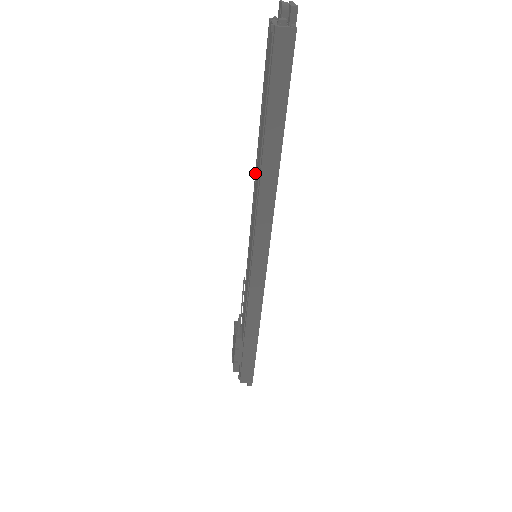
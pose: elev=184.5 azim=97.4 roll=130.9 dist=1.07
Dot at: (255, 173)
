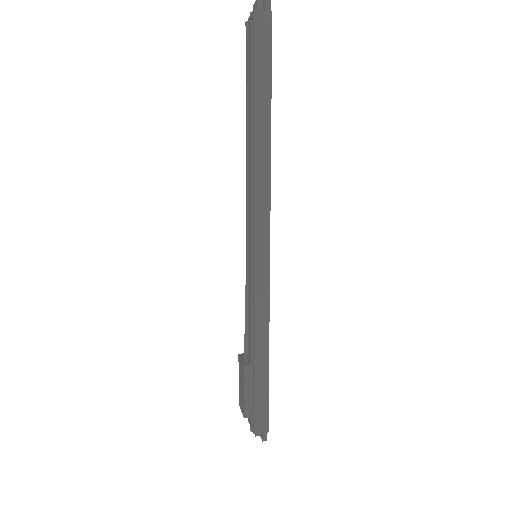
Dot at: (246, 167)
